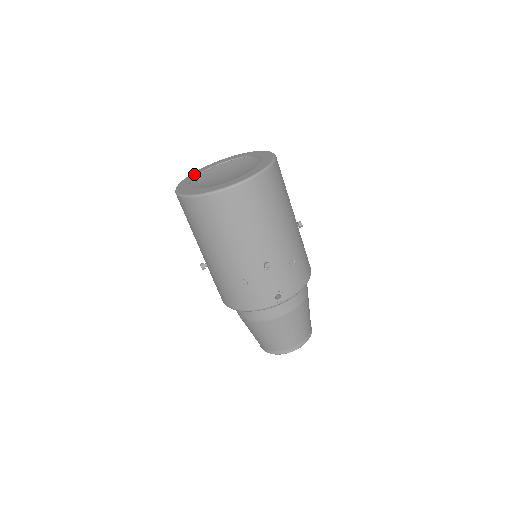
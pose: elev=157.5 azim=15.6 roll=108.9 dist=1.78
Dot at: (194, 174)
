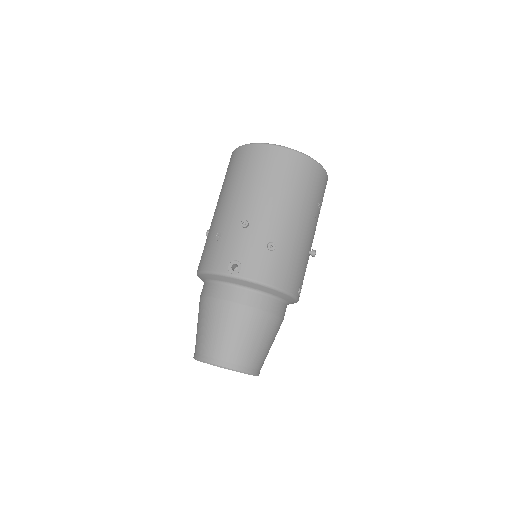
Dot at: occluded
